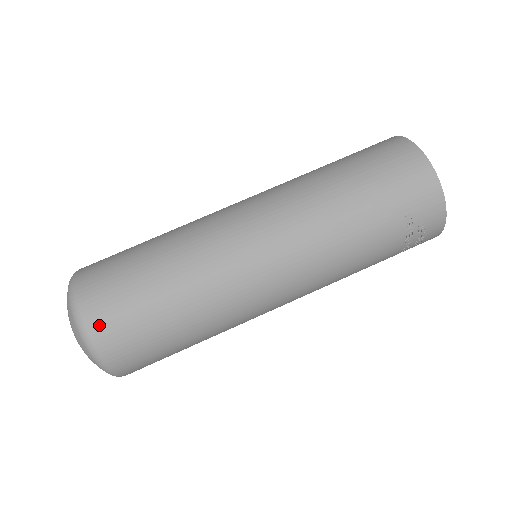
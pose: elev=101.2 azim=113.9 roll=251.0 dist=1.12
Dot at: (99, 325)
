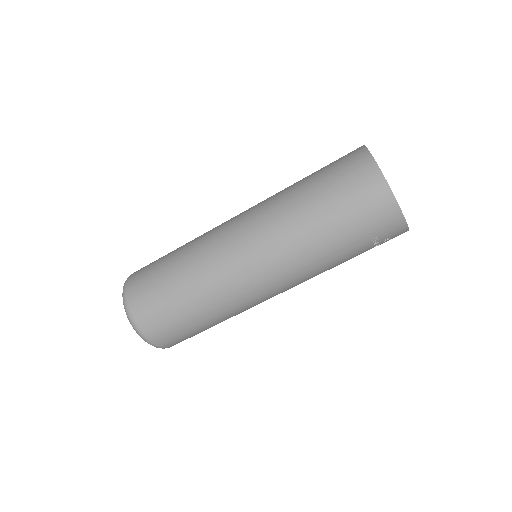
Dot at: (153, 335)
